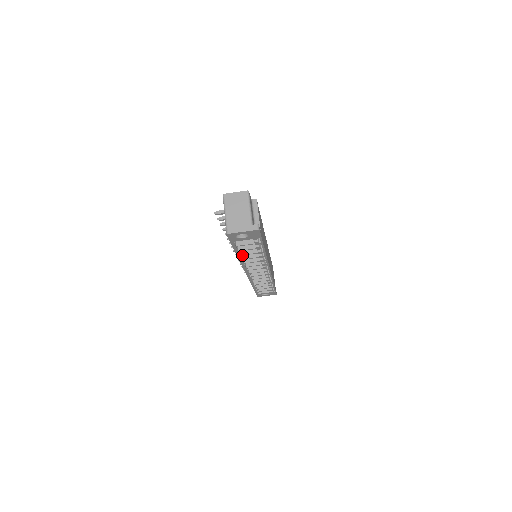
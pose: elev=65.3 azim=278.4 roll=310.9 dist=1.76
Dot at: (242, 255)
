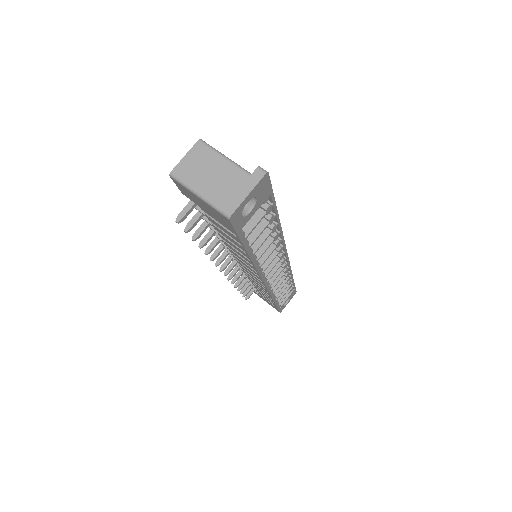
Dot at: (255, 252)
